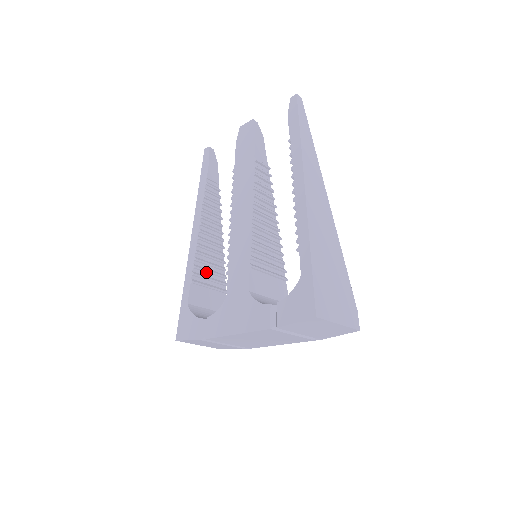
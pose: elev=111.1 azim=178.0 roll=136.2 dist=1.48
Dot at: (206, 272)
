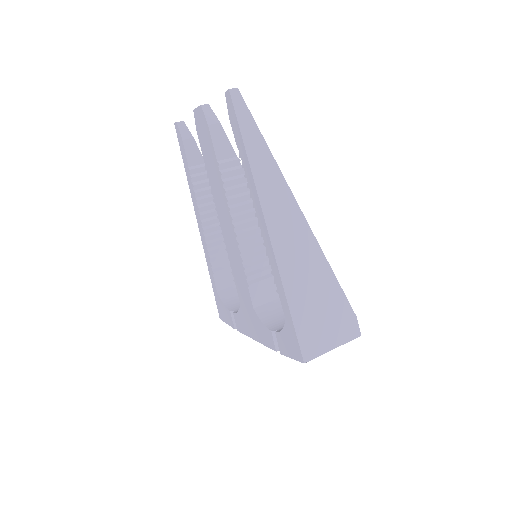
Dot at: (224, 254)
